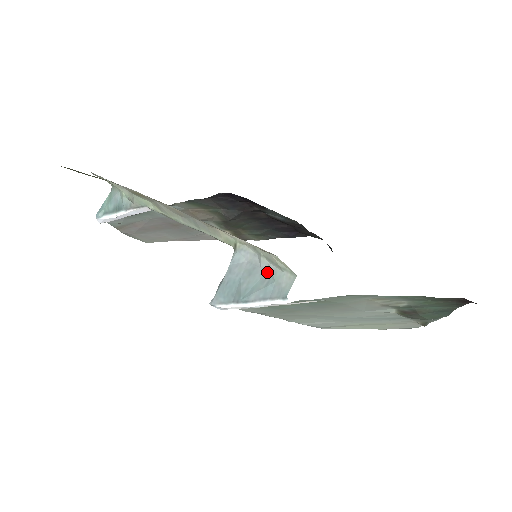
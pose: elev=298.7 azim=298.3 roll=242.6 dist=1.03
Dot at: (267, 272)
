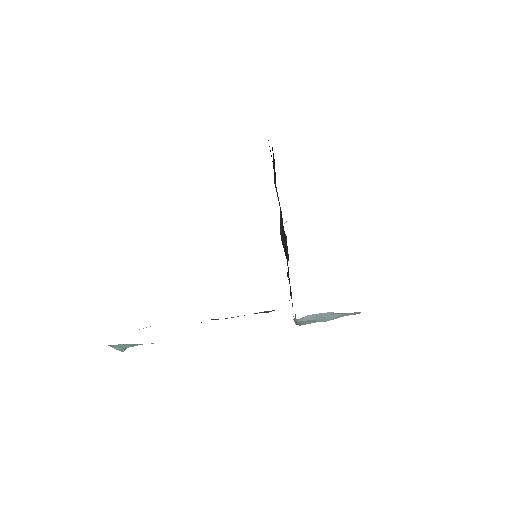
Dot at: (331, 313)
